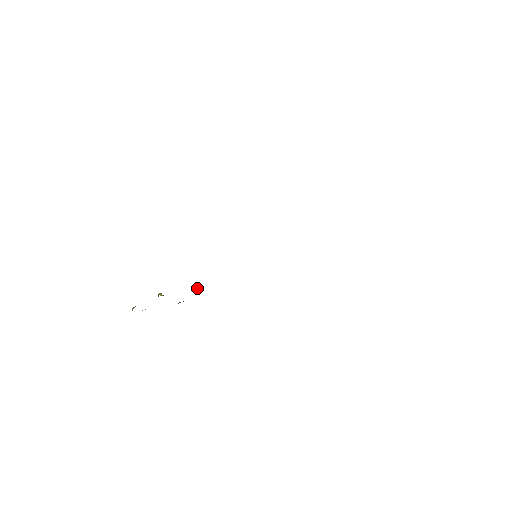
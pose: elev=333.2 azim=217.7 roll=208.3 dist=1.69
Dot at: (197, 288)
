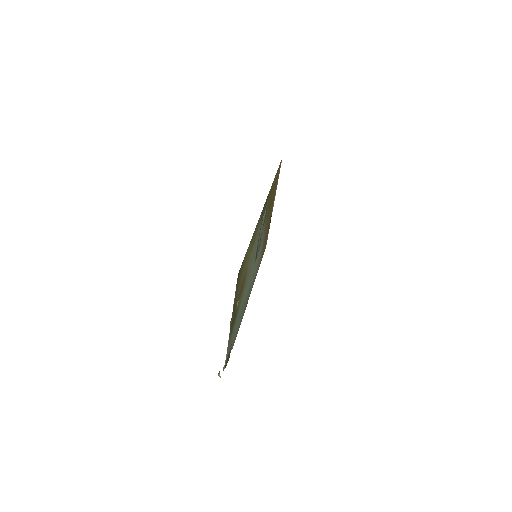
Dot at: occluded
